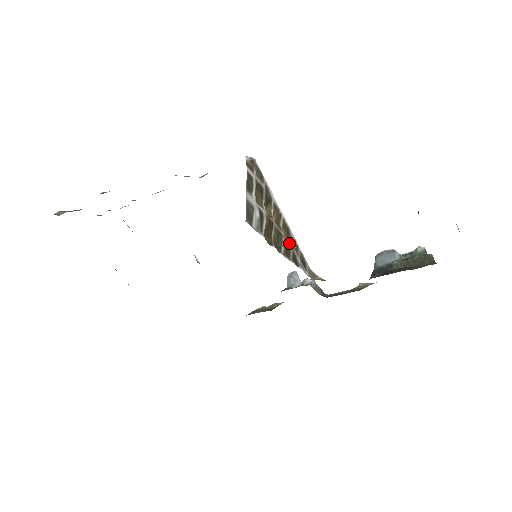
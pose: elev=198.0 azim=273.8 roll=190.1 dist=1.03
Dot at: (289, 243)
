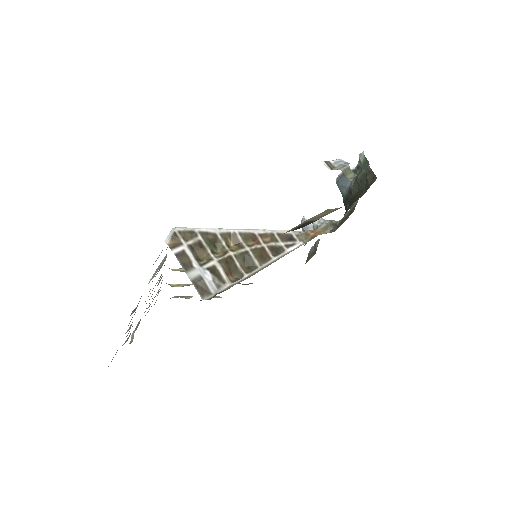
Dot at: (260, 246)
